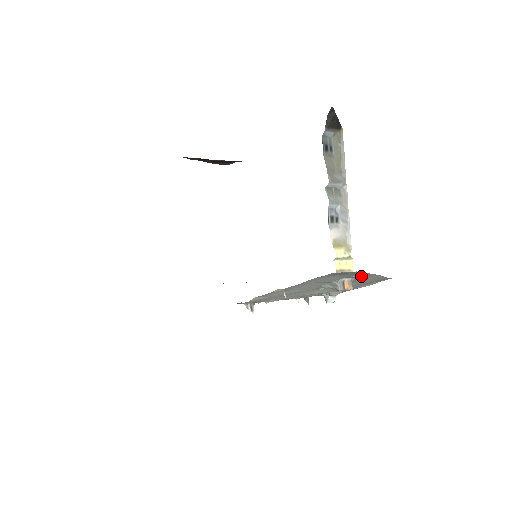
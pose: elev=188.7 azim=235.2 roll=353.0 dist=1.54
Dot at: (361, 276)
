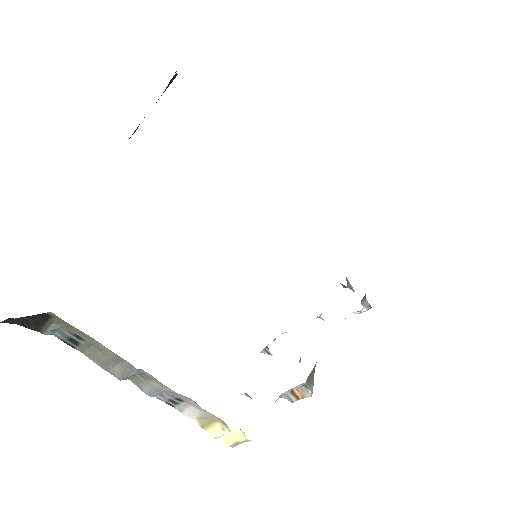
Dot at: occluded
